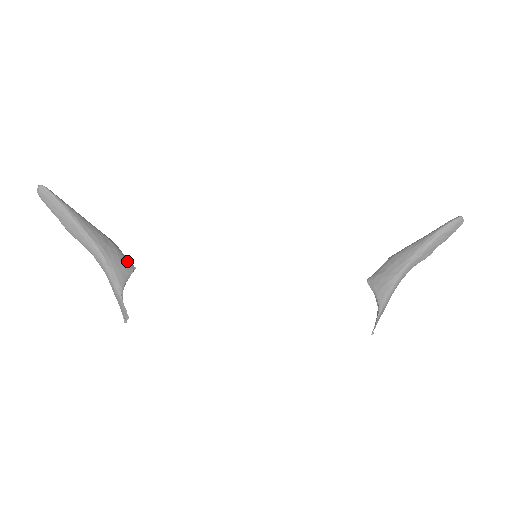
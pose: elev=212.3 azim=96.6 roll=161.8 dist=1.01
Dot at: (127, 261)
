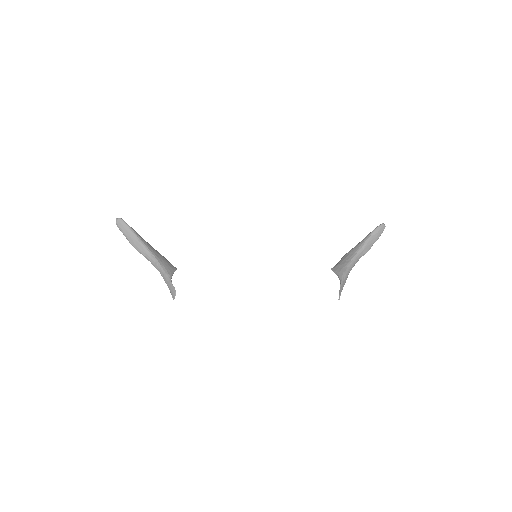
Dot at: occluded
